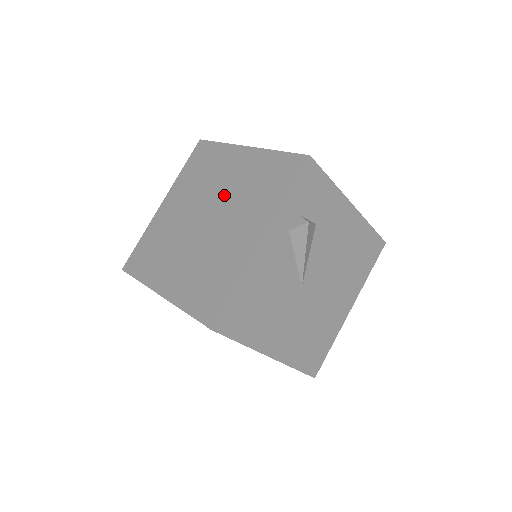
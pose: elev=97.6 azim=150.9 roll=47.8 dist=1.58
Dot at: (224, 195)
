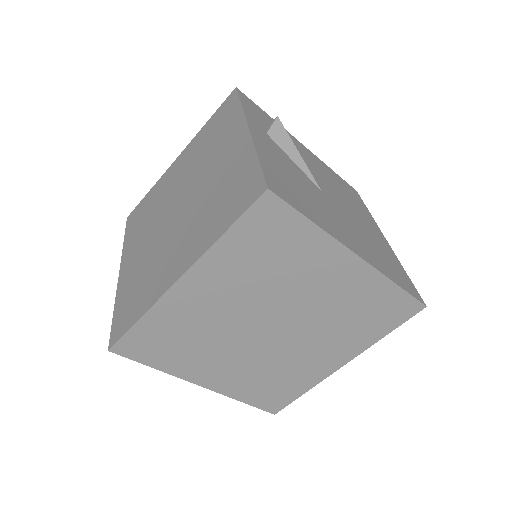
Dot at: (183, 182)
